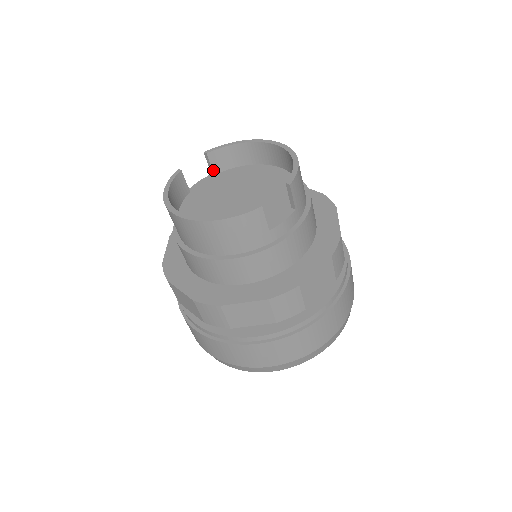
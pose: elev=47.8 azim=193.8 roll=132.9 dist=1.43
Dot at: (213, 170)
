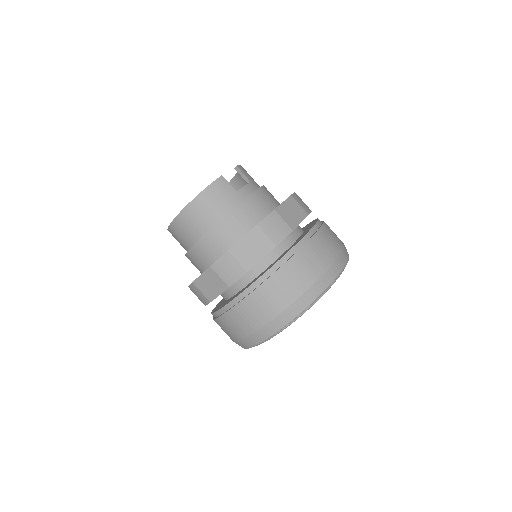
Dot at: occluded
